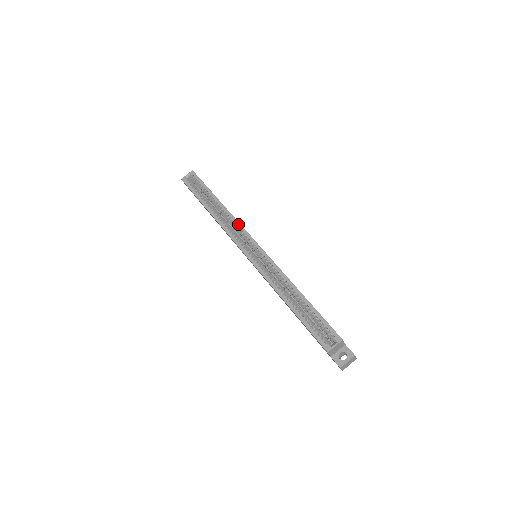
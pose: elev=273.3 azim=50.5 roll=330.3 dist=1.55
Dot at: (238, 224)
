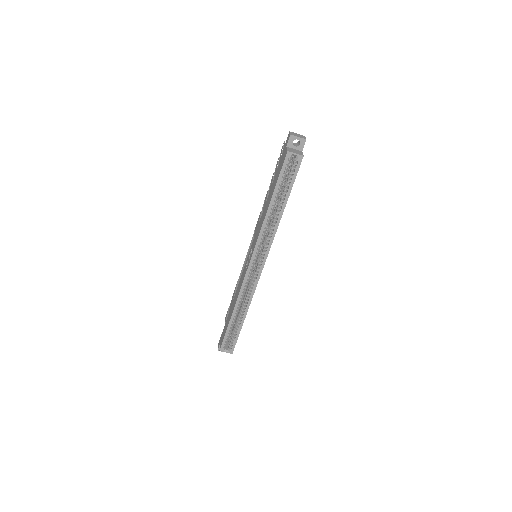
Dot at: (270, 244)
